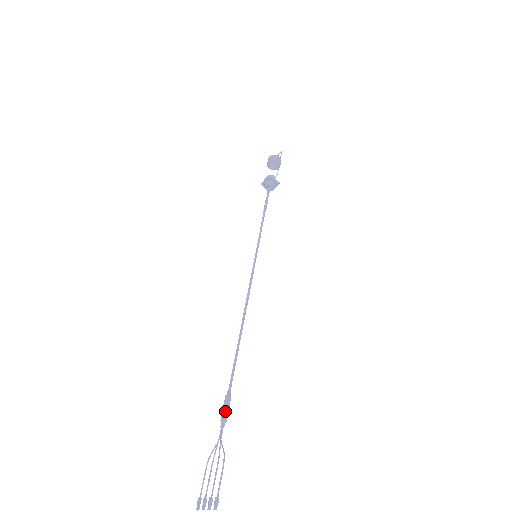
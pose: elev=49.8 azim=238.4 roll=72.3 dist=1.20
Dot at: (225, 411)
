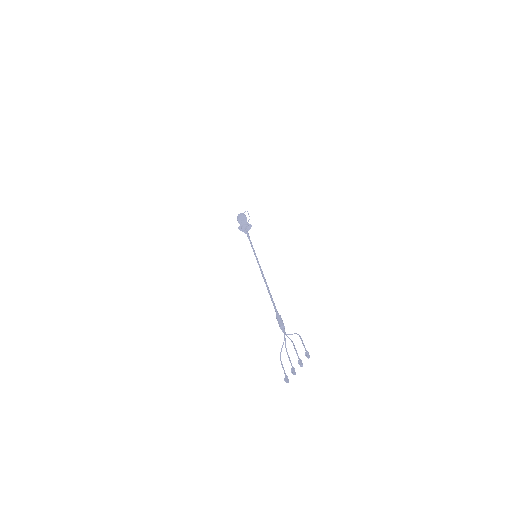
Dot at: (281, 321)
